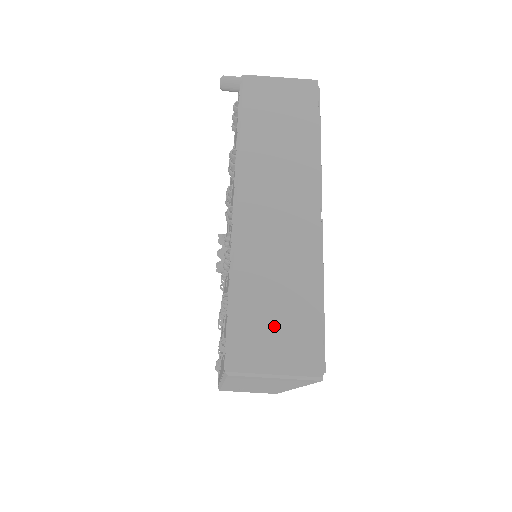
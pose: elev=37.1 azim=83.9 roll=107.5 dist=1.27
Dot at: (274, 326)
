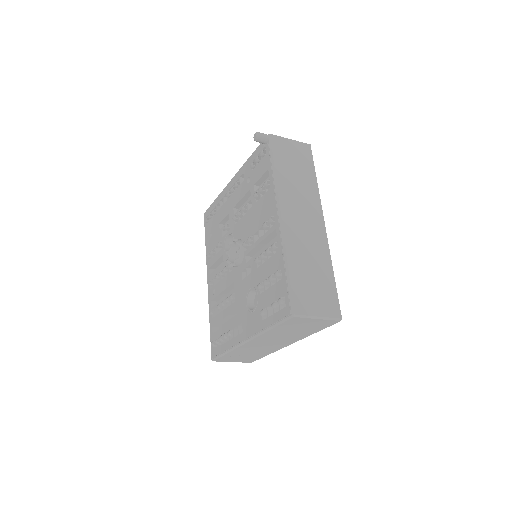
Dot at: (313, 289)
